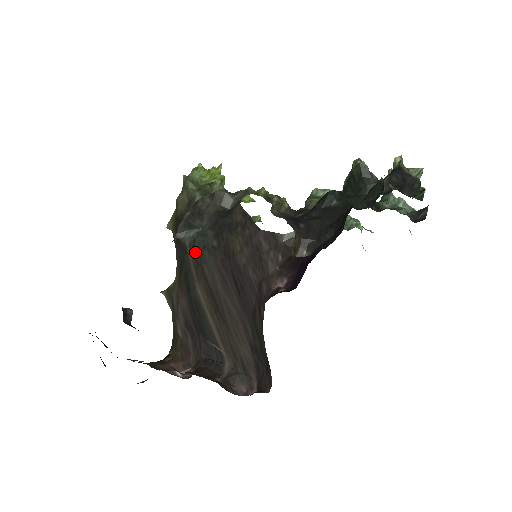
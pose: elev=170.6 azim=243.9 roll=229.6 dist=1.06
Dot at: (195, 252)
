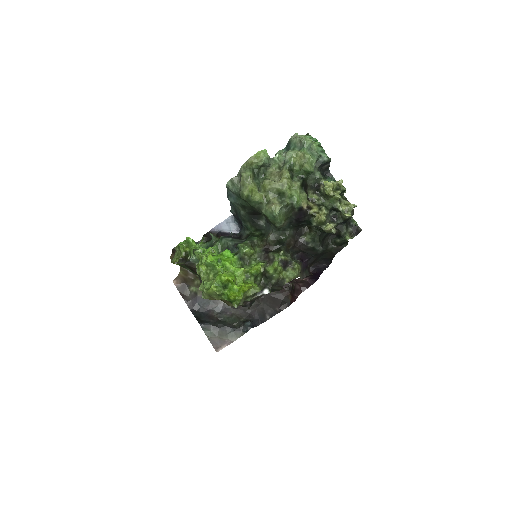
Dot at: occluded
